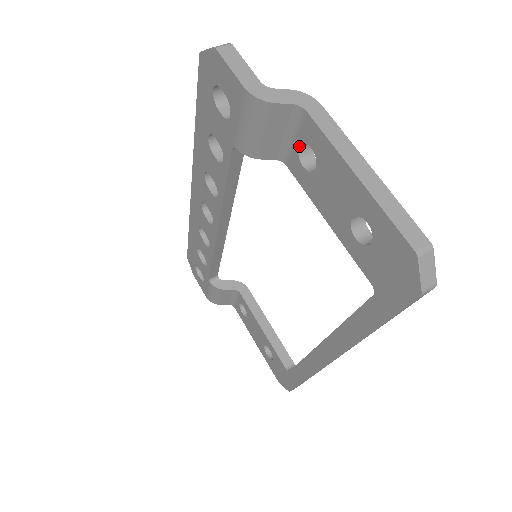
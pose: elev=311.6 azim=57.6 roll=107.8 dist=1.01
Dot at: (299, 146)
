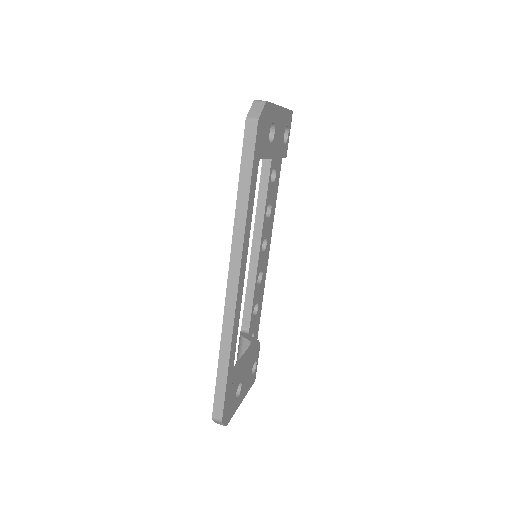
Dot at: occluded
